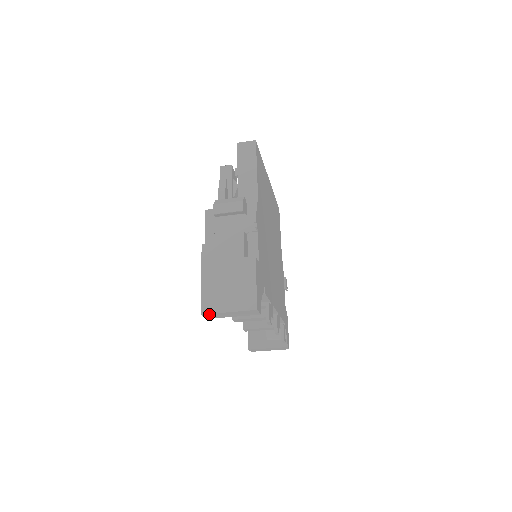
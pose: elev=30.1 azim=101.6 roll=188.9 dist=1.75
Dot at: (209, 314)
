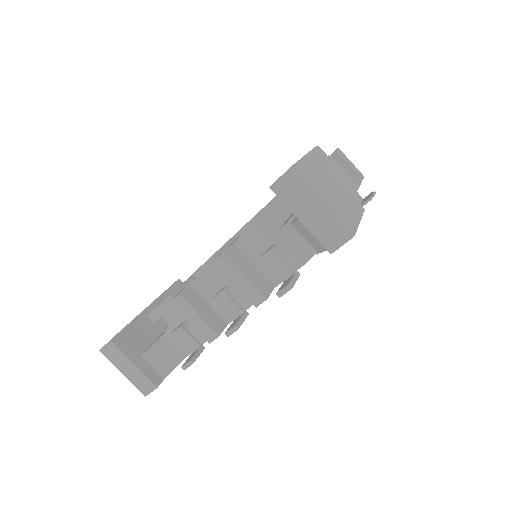
Dot at: (297, 179)
